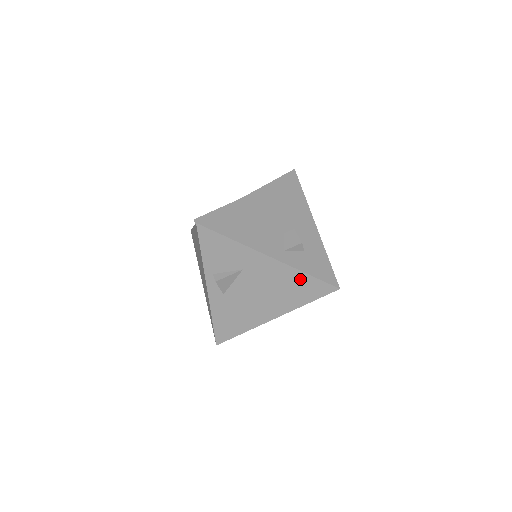
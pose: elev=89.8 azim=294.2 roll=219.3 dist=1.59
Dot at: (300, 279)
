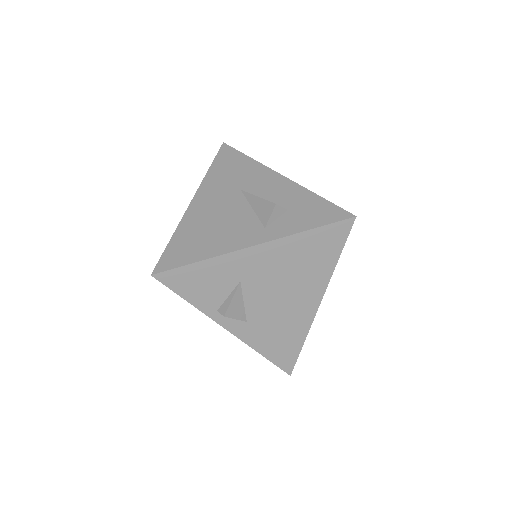
Dot at: (306, 242)
